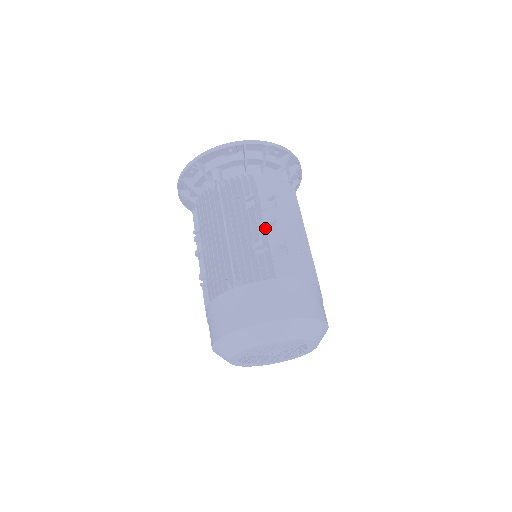
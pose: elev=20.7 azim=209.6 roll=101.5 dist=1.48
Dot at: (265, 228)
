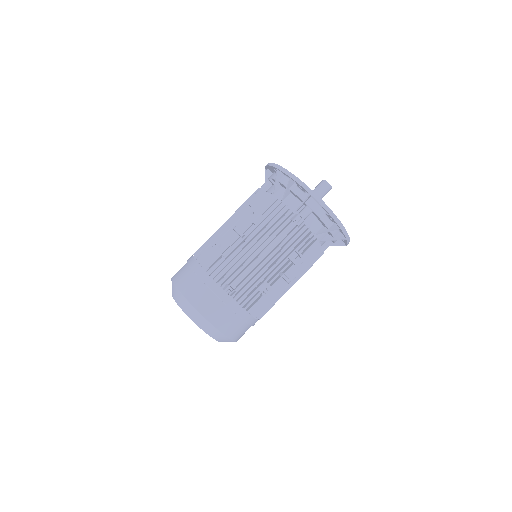
Dot at: occluded
